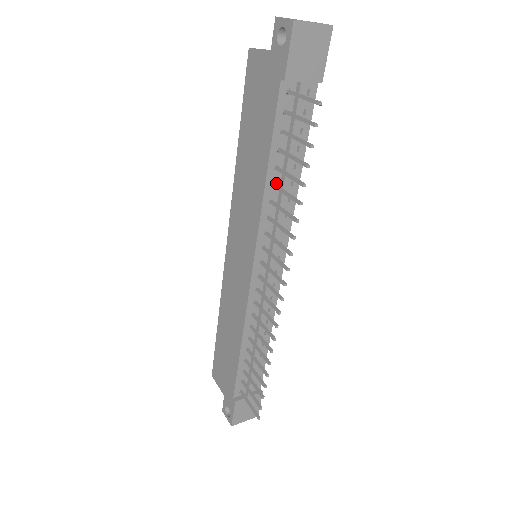
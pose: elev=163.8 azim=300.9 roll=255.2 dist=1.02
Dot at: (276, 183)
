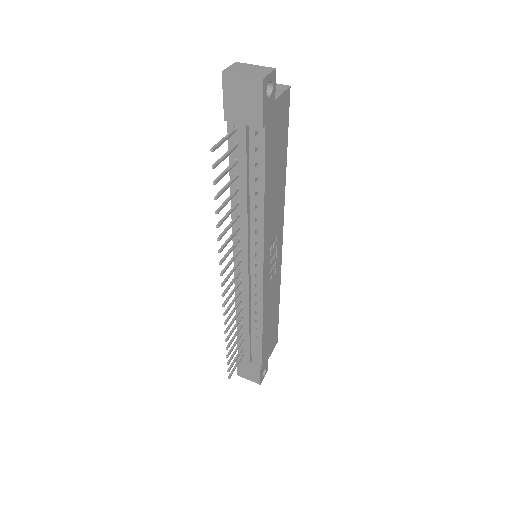
Dot at: (241, 202)
